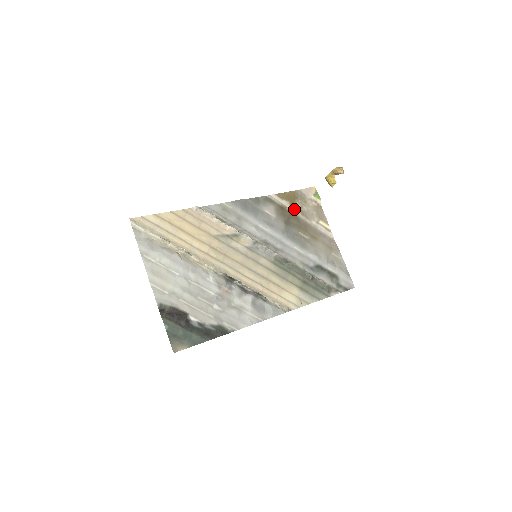
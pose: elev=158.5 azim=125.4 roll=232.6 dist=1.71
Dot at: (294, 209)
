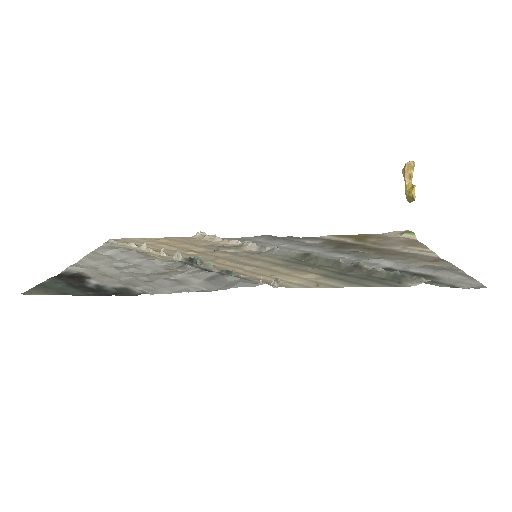
Dot at: (360, 242)
